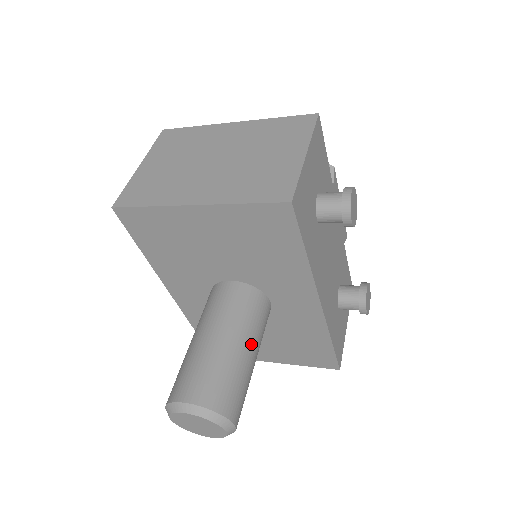
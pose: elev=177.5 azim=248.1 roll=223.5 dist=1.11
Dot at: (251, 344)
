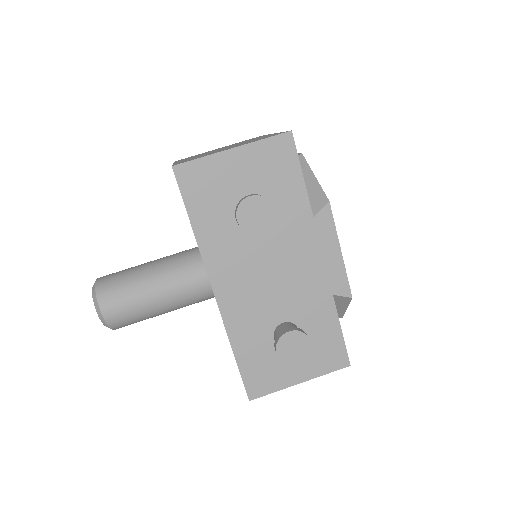
Dot at: (160, 285)
